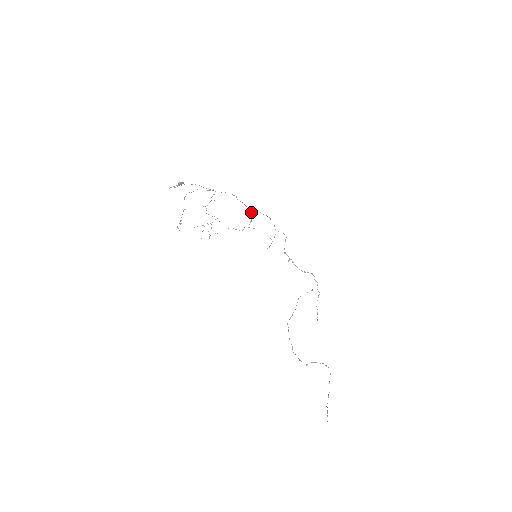
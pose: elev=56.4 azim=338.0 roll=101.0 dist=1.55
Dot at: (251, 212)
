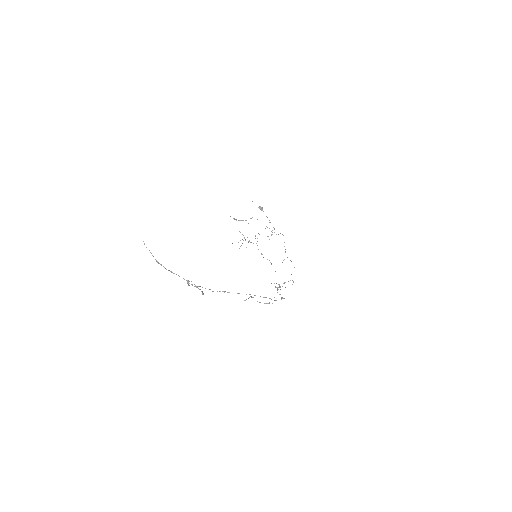
Dot at: occluded
